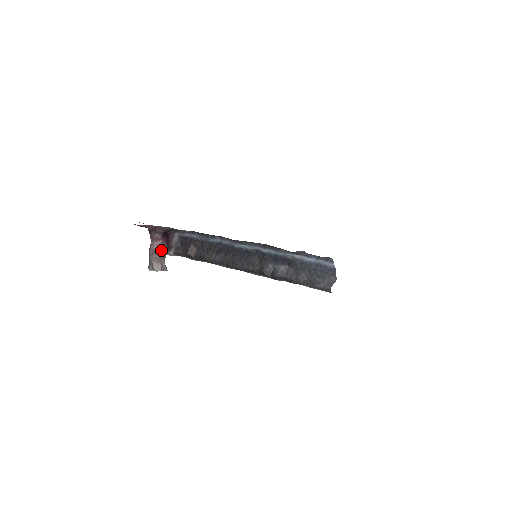
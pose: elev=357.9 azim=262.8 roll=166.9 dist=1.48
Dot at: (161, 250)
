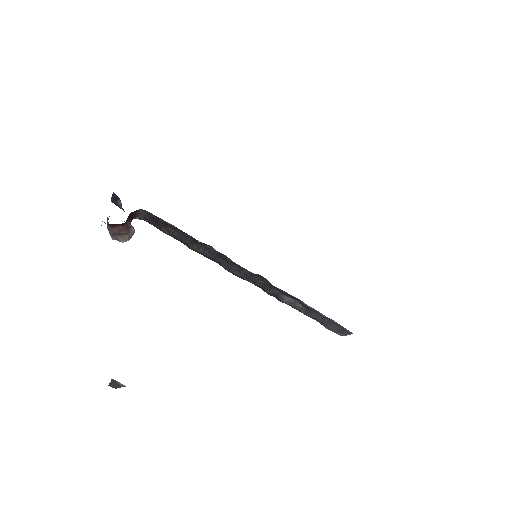
Dot at: (125, 230)
